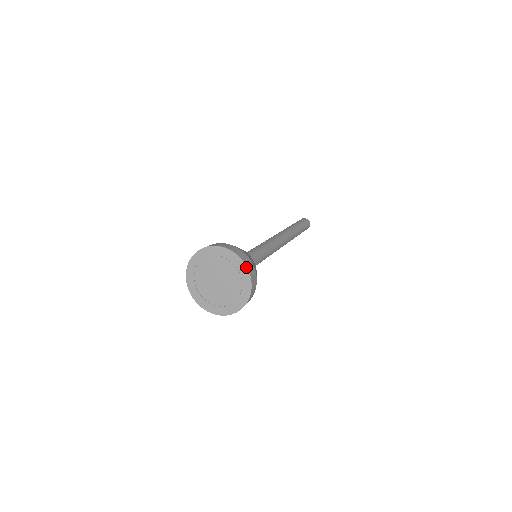
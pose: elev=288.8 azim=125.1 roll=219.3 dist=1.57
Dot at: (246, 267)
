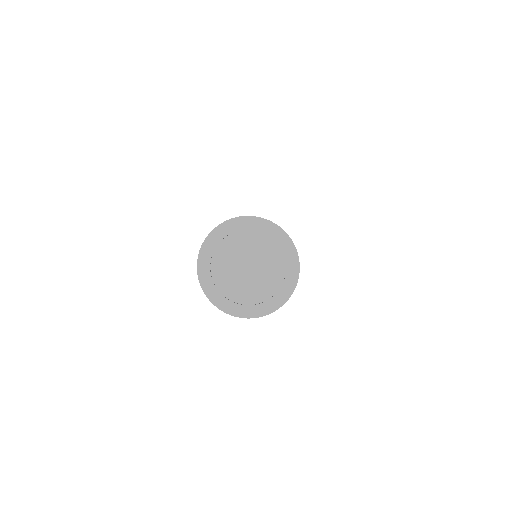
Dot at: (256, 218)
